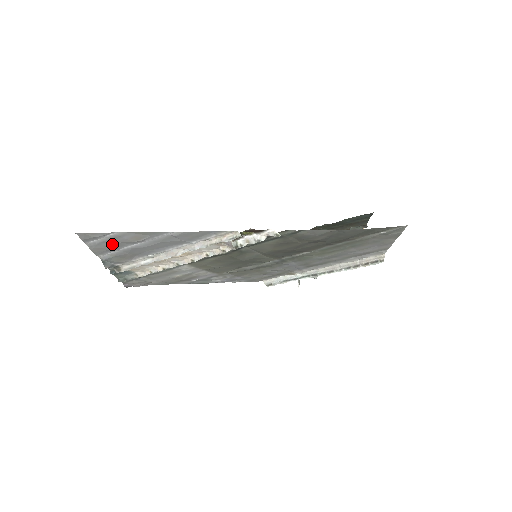
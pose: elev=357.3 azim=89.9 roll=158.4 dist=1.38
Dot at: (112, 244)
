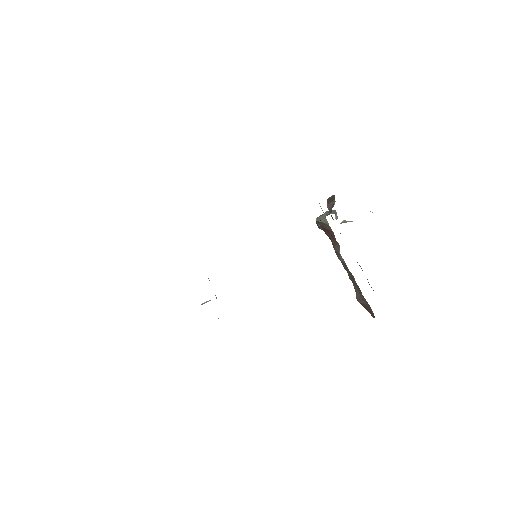
Dot at: occluded
